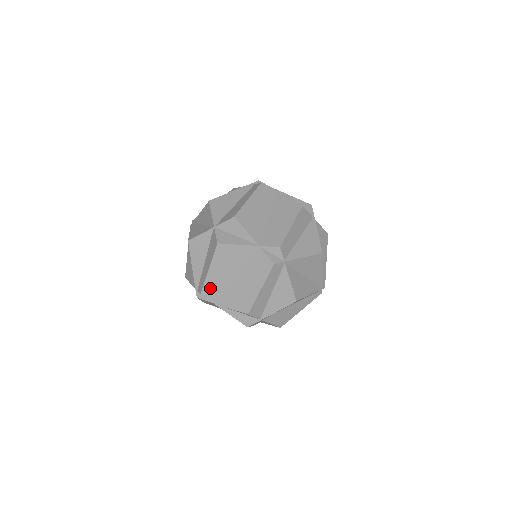
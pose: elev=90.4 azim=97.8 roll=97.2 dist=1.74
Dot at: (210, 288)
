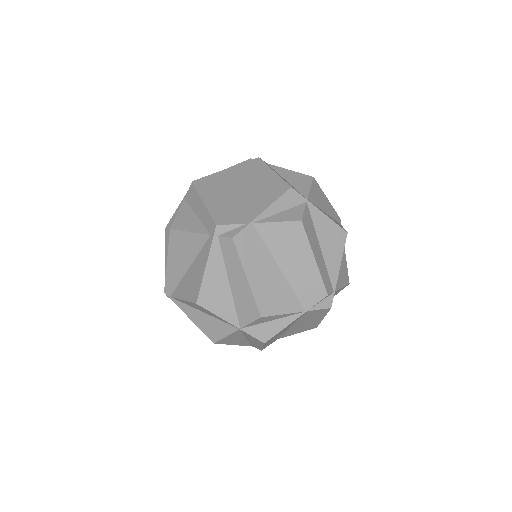
Dot at: occluded
